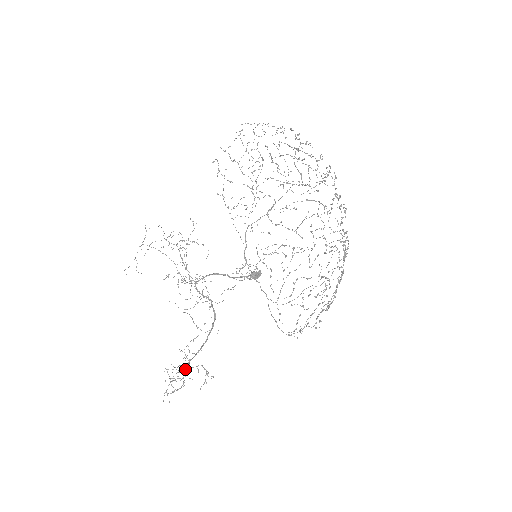
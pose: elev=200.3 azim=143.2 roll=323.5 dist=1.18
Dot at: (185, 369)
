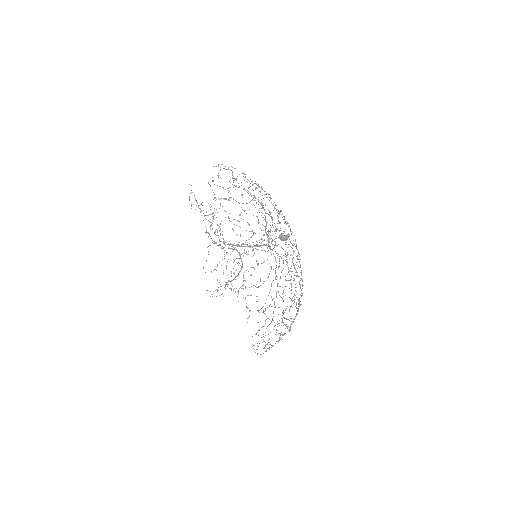
Dot at: (225, 285)
